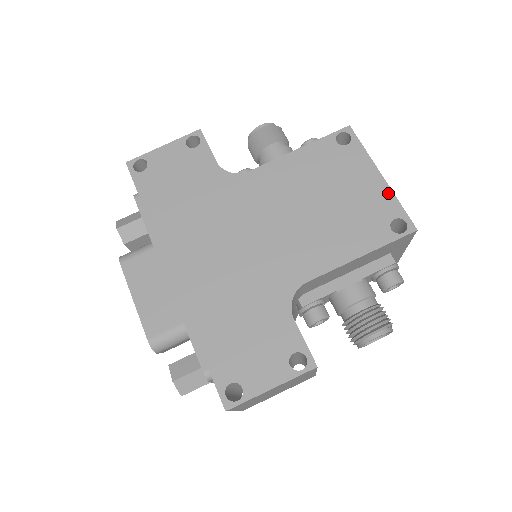
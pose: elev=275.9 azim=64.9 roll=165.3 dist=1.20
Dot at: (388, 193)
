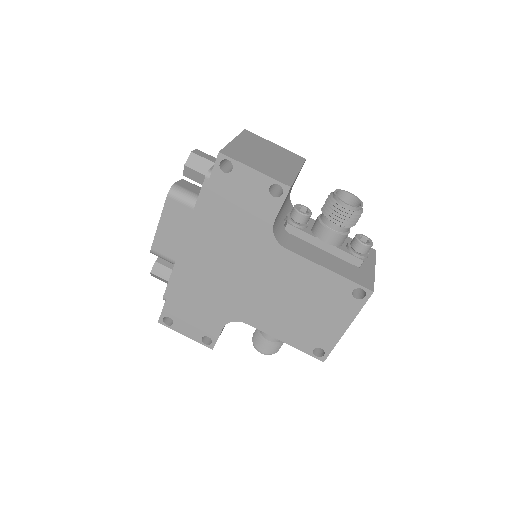
Dot at: (336, 338)
